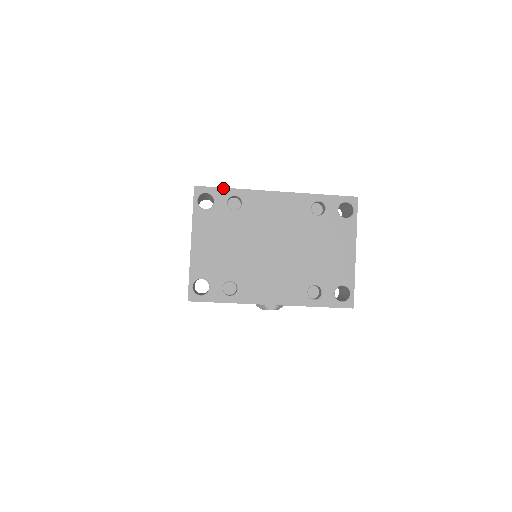
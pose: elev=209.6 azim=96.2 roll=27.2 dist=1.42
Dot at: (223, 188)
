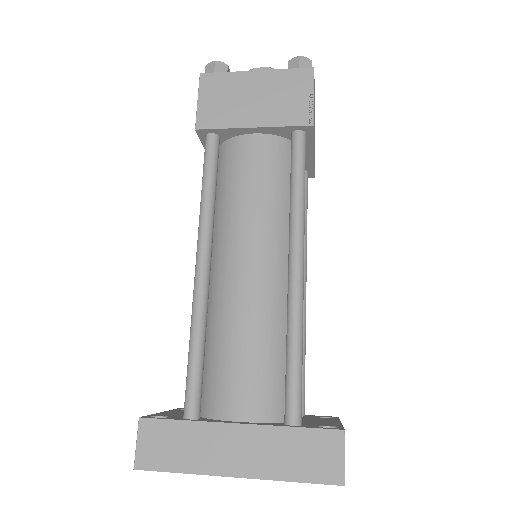
Dot at: occluded
